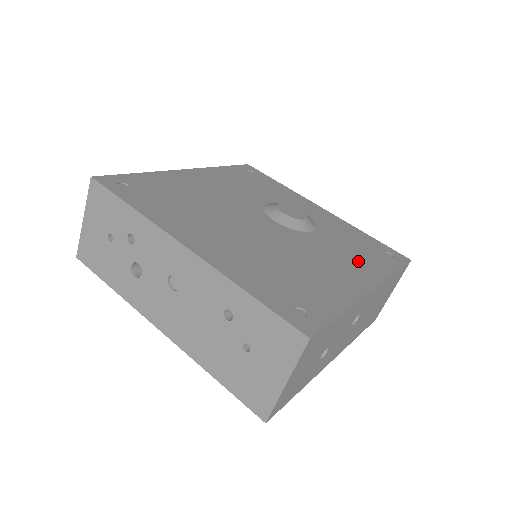
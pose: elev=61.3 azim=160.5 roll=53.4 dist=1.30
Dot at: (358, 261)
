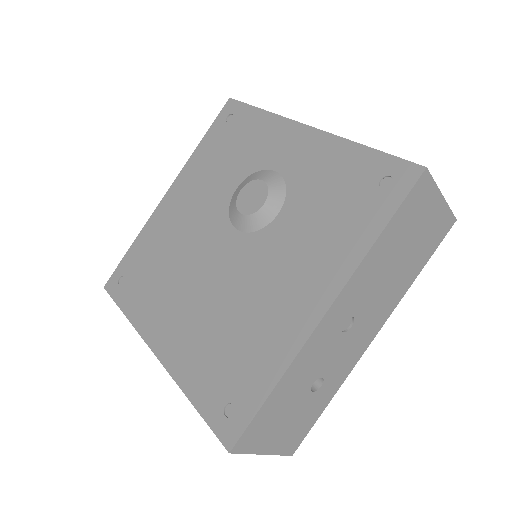
Dot at: (324, 248)
